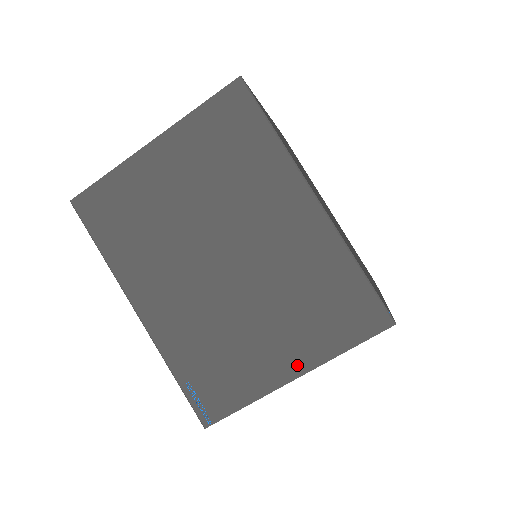
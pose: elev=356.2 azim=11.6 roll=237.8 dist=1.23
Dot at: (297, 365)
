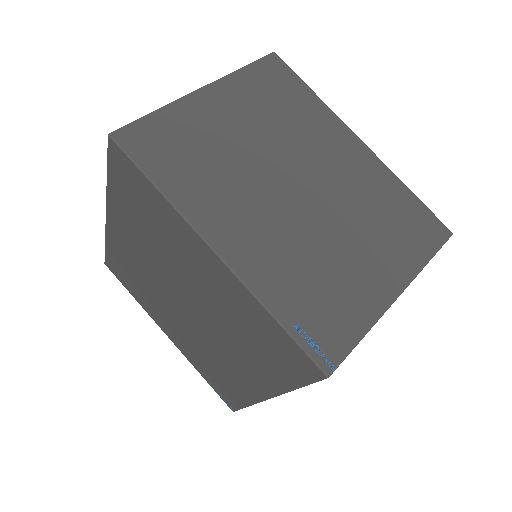
Dot at: (396, 281)
